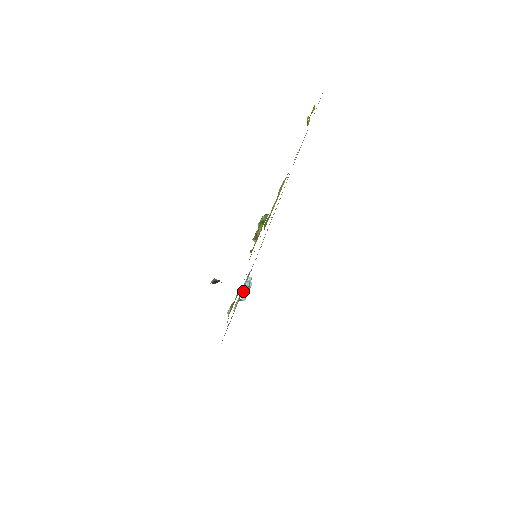
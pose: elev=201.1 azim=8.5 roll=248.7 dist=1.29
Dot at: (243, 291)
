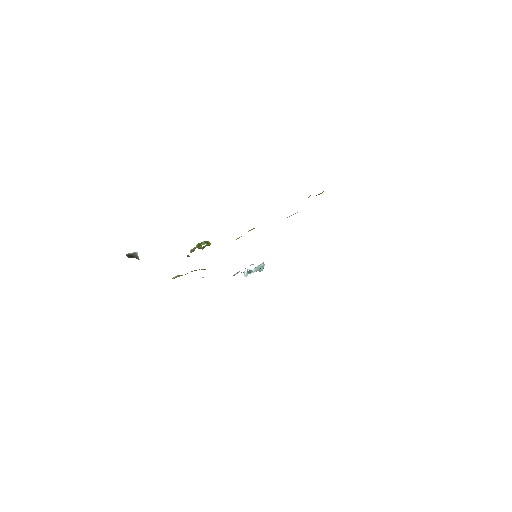
Dot at: (255, 269)
